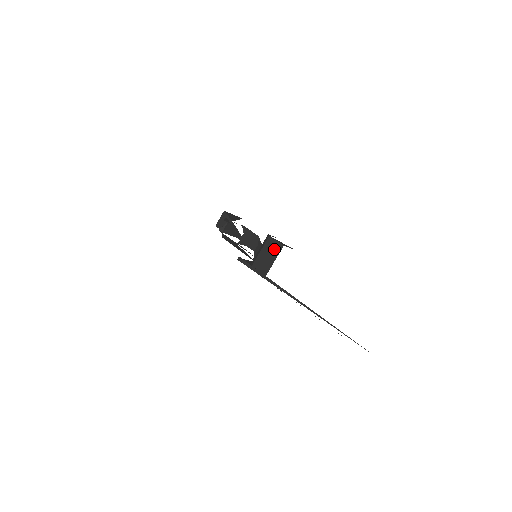
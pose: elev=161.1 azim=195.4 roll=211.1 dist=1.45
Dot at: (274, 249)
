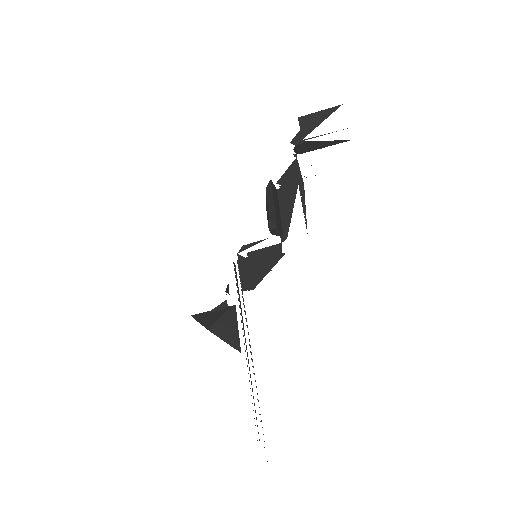
Dot at: occluded
